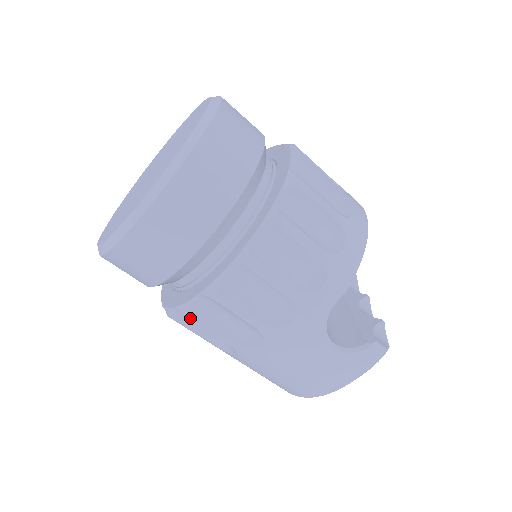
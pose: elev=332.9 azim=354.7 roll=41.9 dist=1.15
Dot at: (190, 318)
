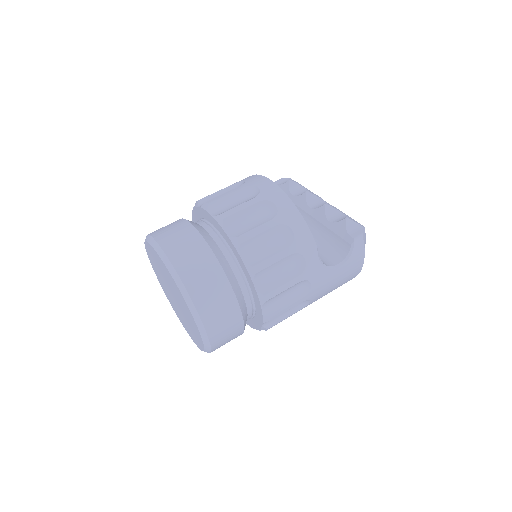
Dot at: occluded
